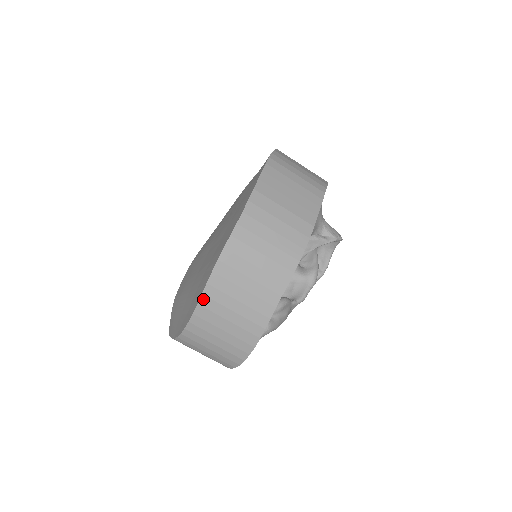
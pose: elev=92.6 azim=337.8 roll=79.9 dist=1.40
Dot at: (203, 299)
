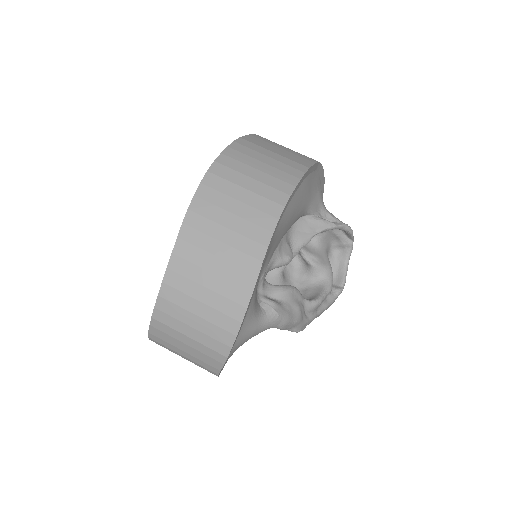
Dot at: (184, 230)
